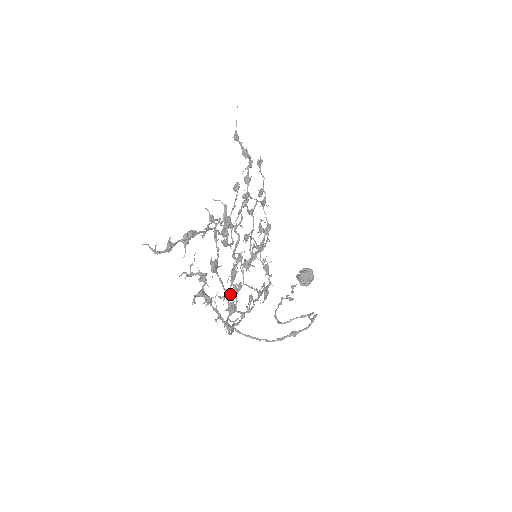
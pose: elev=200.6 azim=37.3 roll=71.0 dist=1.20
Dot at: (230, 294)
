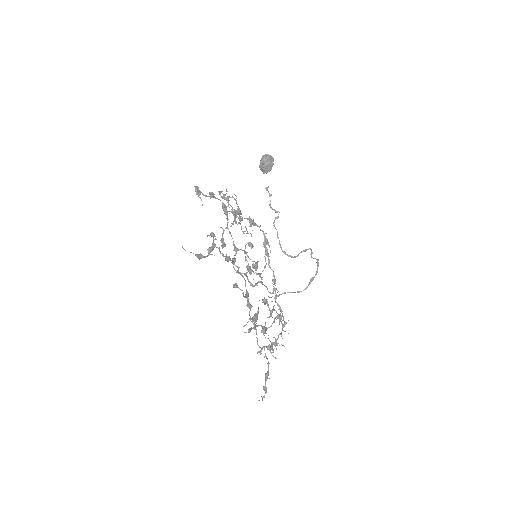
Dot at: (272, 312)
